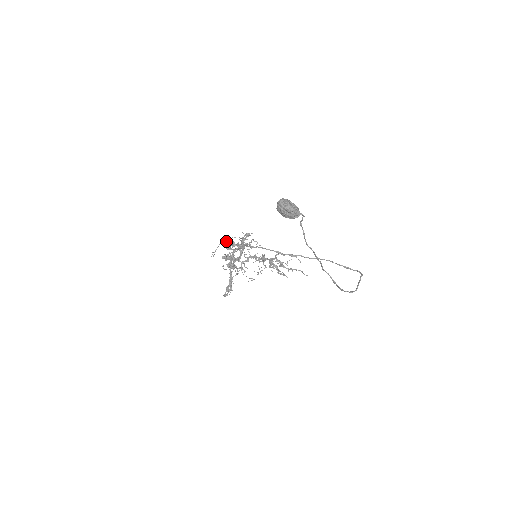
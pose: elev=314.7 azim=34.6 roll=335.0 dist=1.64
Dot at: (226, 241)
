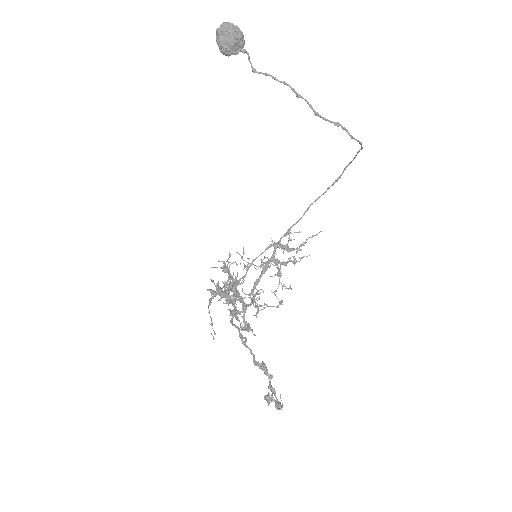
Dot at: occluded
